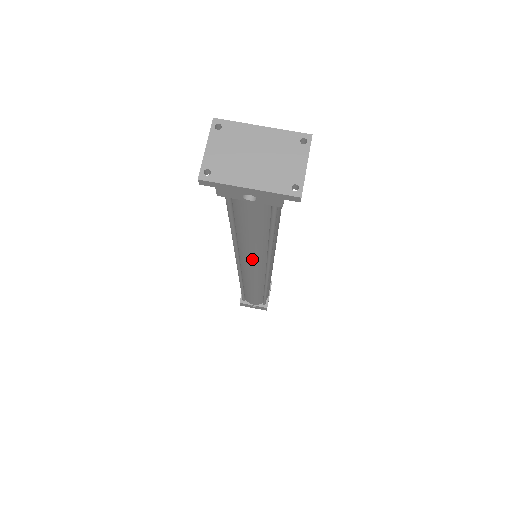
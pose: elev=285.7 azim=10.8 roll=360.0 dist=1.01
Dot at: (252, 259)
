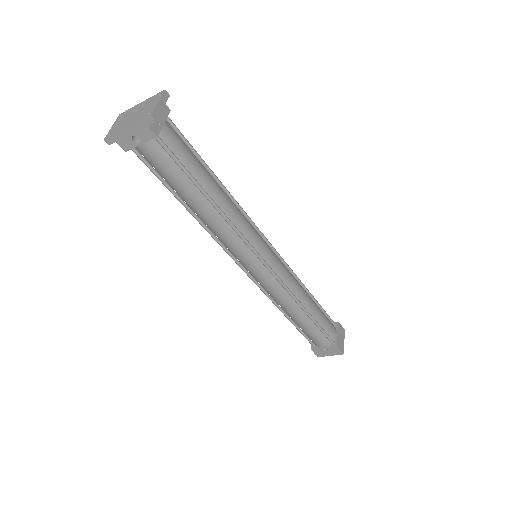
Dot at: (227, 239)
